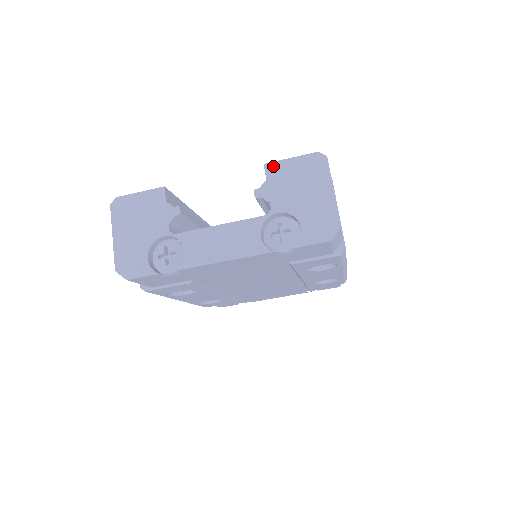
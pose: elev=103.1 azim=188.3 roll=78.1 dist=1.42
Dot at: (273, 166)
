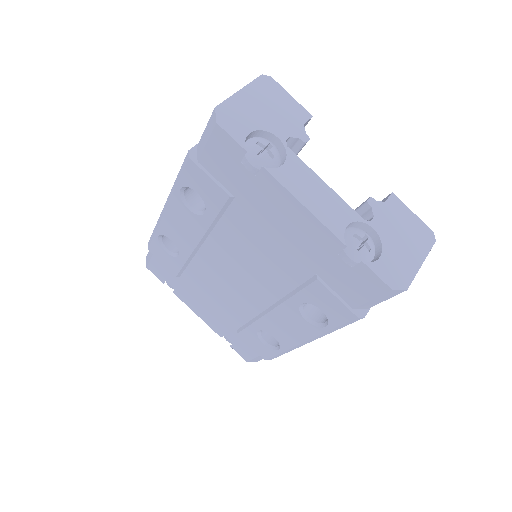
Dot at: (397, 201)
